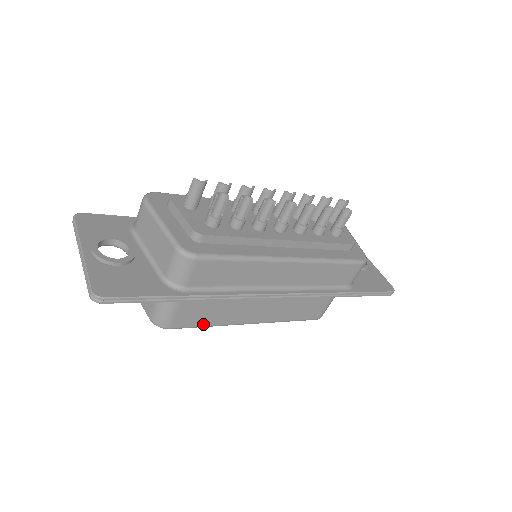
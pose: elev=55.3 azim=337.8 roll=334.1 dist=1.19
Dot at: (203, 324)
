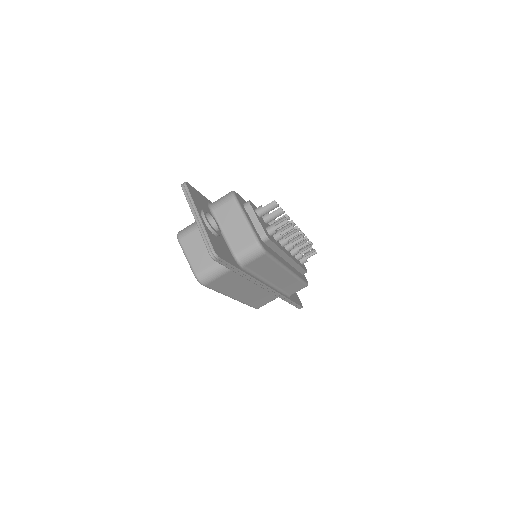
Dot at: (218, 289)
